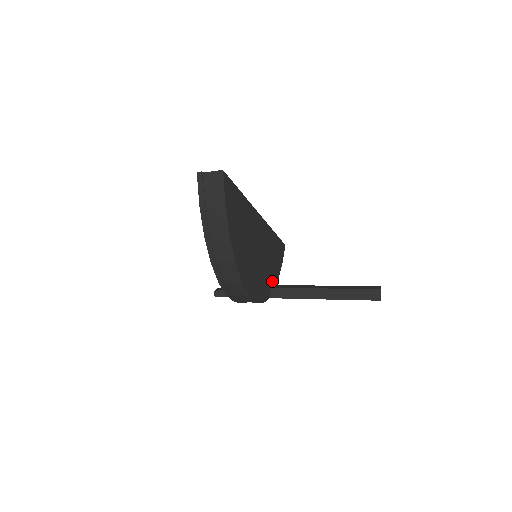
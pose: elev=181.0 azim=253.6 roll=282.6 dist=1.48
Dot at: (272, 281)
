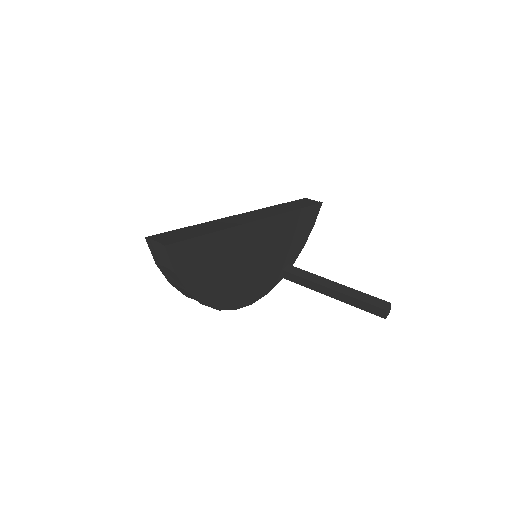
Dot at: (288, 261)
